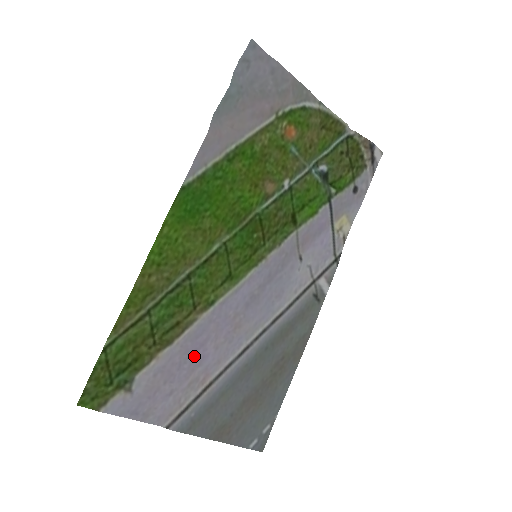
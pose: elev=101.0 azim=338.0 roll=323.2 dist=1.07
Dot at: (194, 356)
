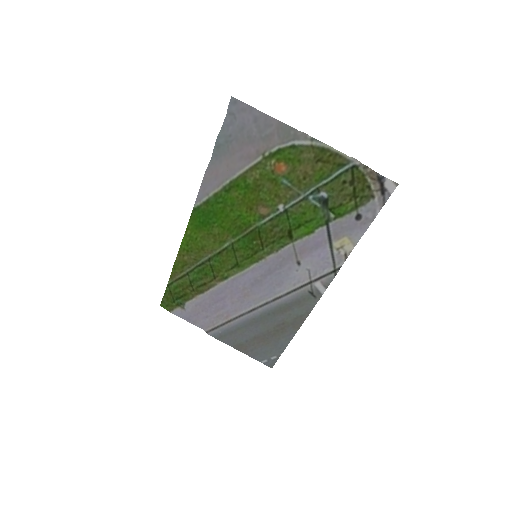
Dot at: (218, 303)
